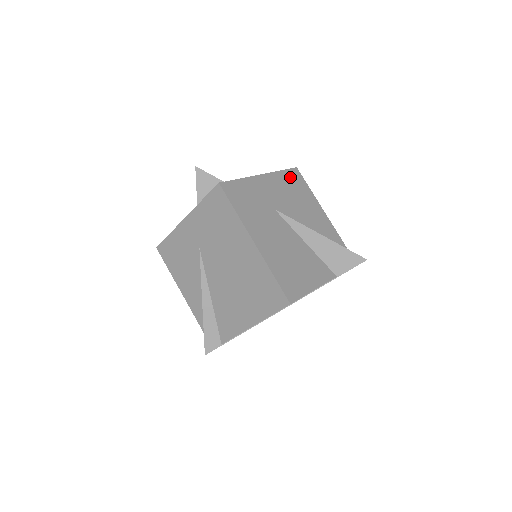
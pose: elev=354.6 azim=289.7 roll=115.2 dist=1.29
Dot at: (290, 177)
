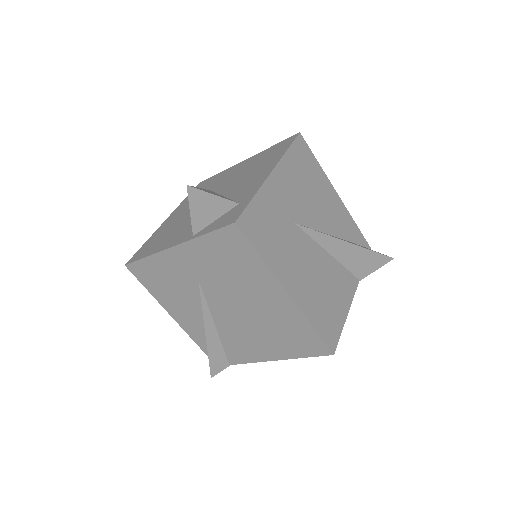
Dot at: (297, 155)
